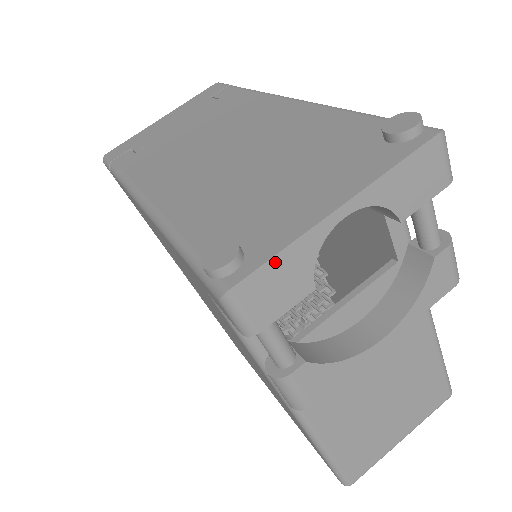
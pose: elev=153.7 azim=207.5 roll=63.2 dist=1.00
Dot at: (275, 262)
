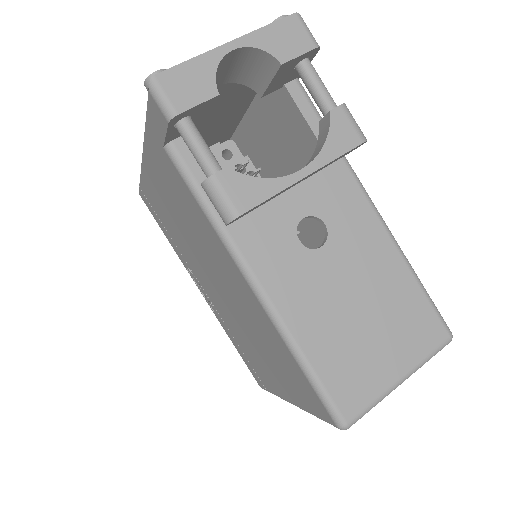
Dot at: (185, 66)
